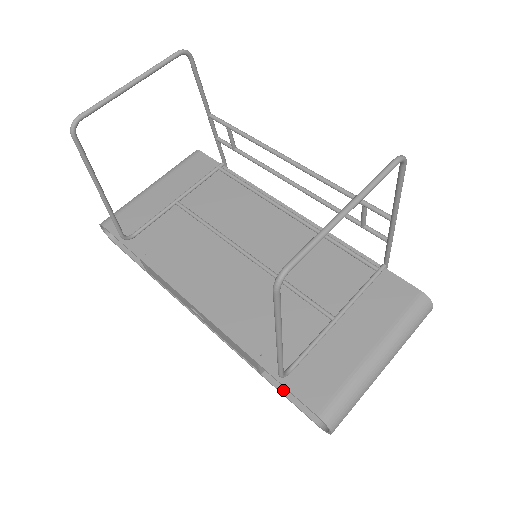
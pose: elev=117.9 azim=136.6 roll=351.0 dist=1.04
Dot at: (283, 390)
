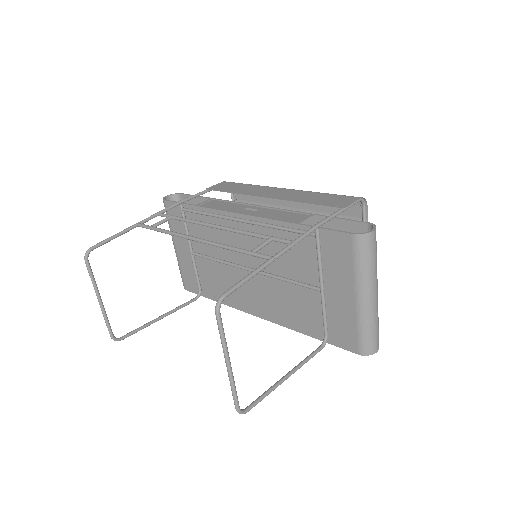
Dot at: occluded
